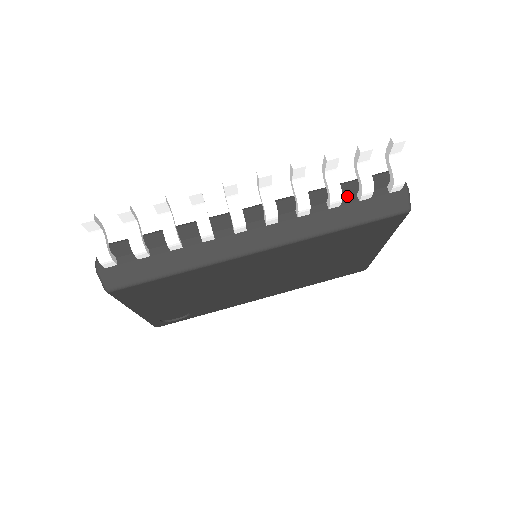
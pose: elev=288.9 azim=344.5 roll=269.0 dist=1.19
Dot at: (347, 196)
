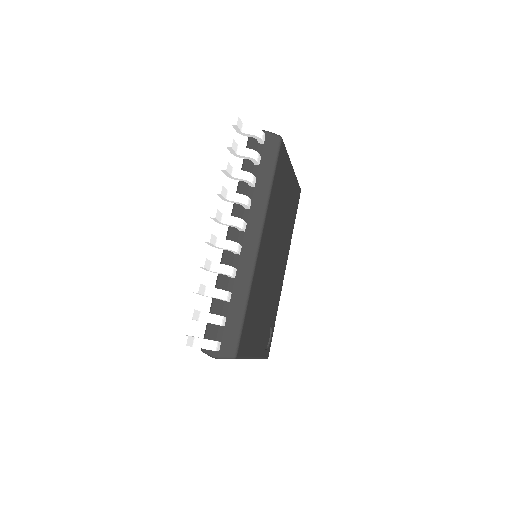
Dot at: (252, 171)
